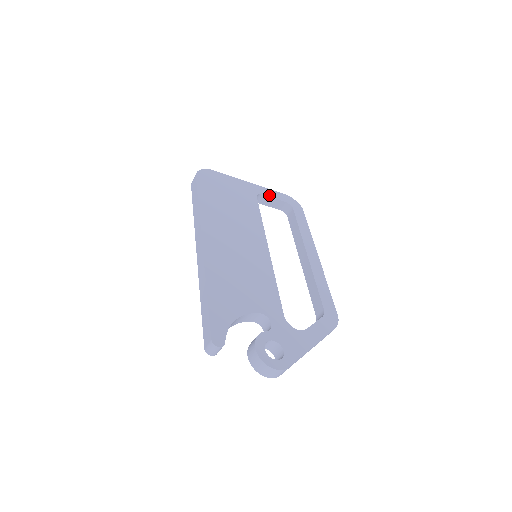
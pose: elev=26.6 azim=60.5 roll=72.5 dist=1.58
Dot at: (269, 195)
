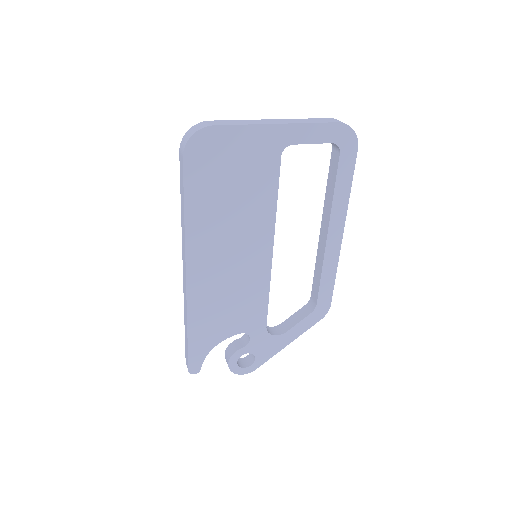
Dot at: (305, 140)
